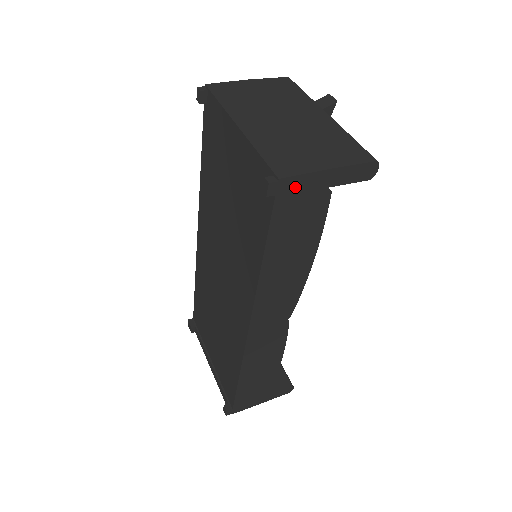
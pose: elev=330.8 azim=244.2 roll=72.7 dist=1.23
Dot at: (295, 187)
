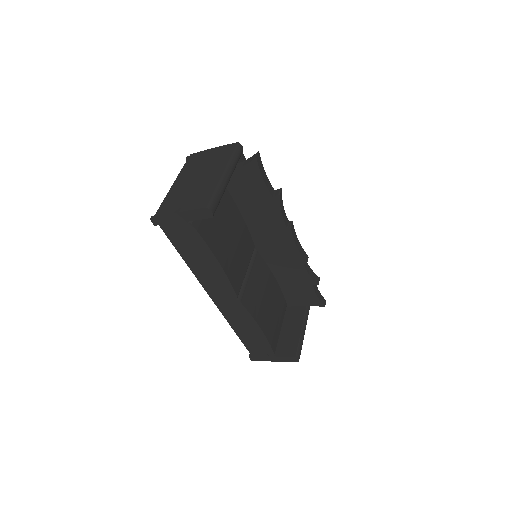
Dot at: (166, 221)
